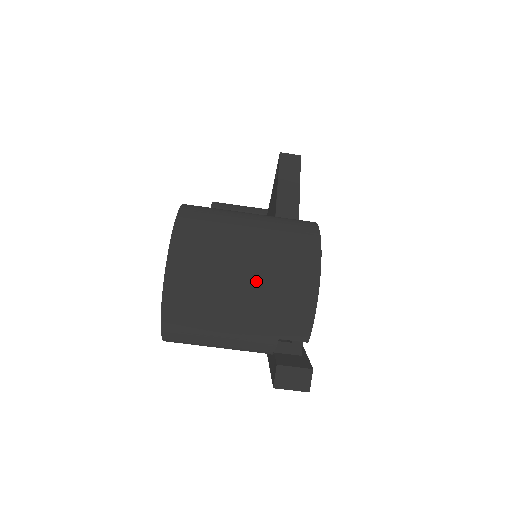
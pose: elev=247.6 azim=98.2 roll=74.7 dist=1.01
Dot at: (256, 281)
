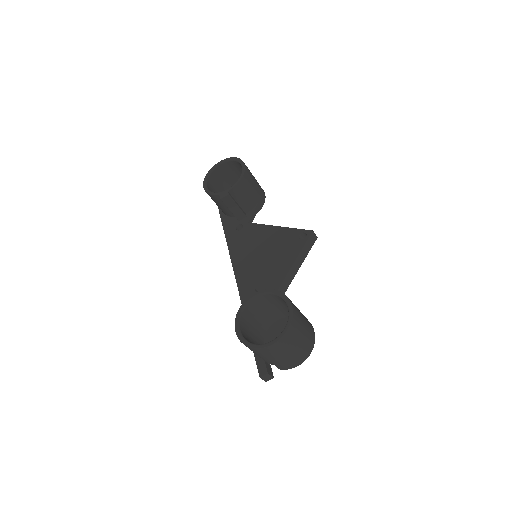
Dot at: (291, 356)
